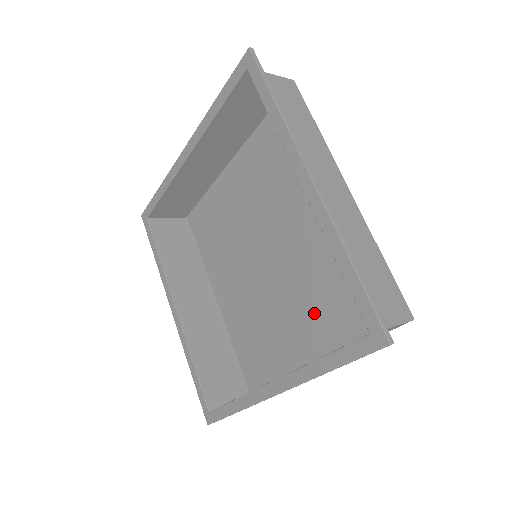
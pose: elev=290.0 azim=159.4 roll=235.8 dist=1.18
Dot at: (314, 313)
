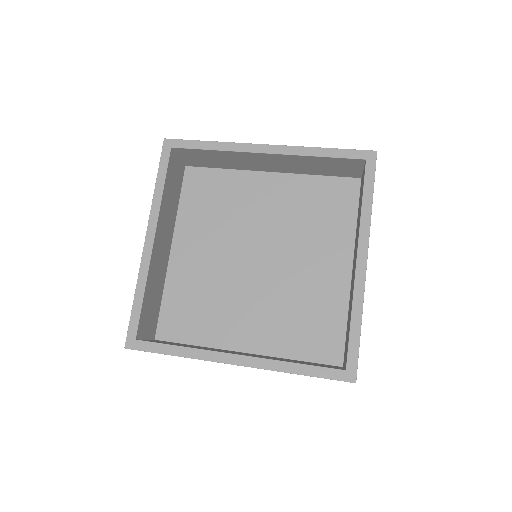
Dot at: (271, 321)
